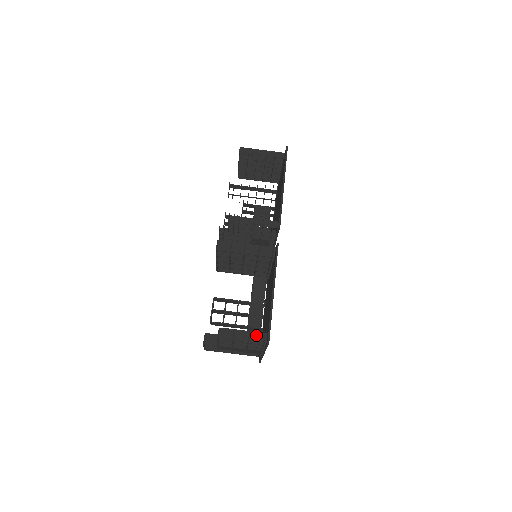
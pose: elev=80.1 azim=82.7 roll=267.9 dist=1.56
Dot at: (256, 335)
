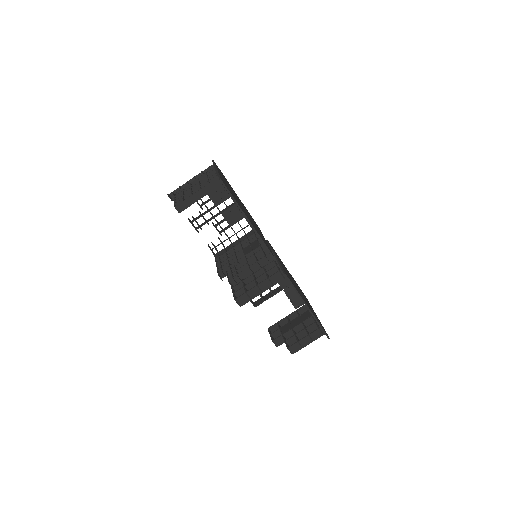
Dot at: (314, 334)
